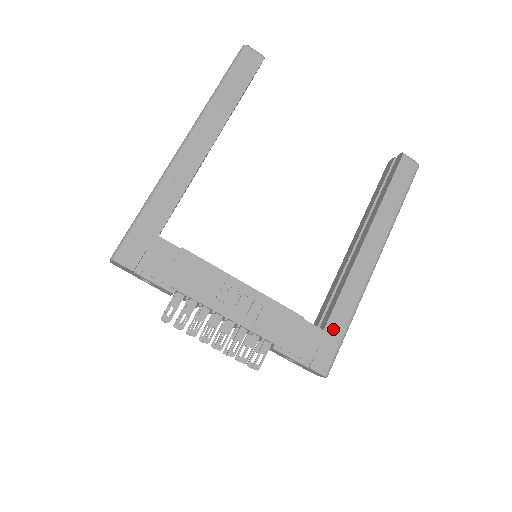
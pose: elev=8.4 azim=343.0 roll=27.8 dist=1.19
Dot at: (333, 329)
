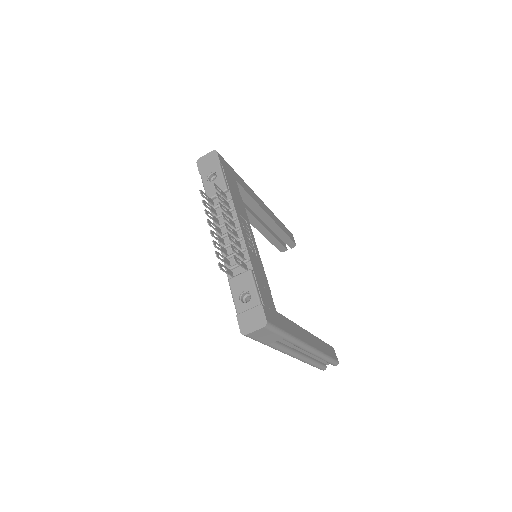
Dot at: (281, 320)
